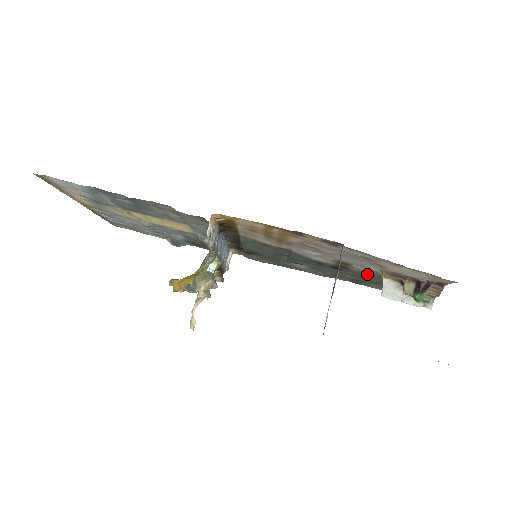
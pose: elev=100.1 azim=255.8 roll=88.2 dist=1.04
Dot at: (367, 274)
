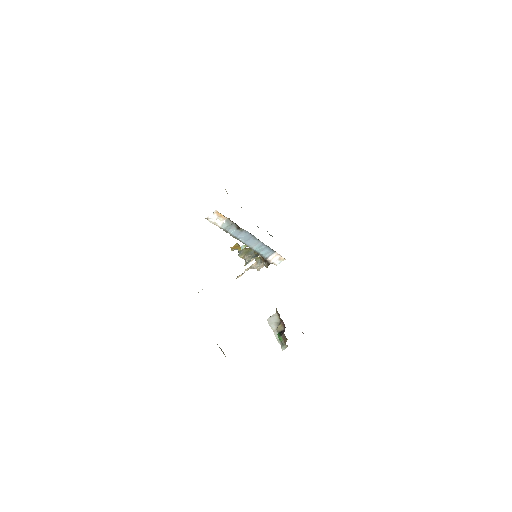
Dot at: occluded
